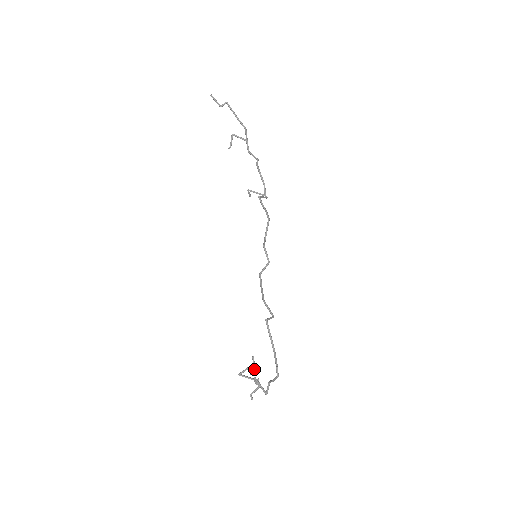
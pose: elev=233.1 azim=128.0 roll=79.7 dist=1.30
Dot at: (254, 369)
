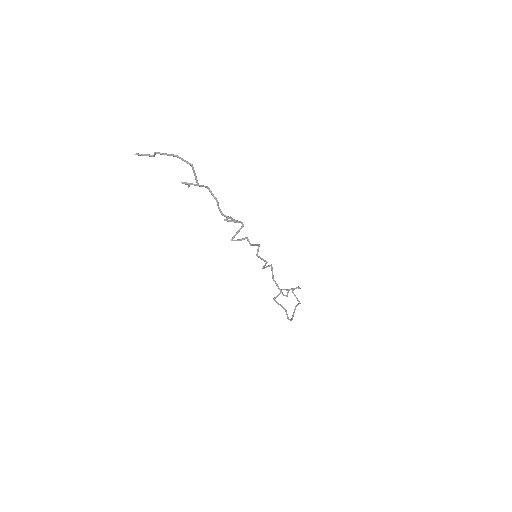
Dot at: occluded
